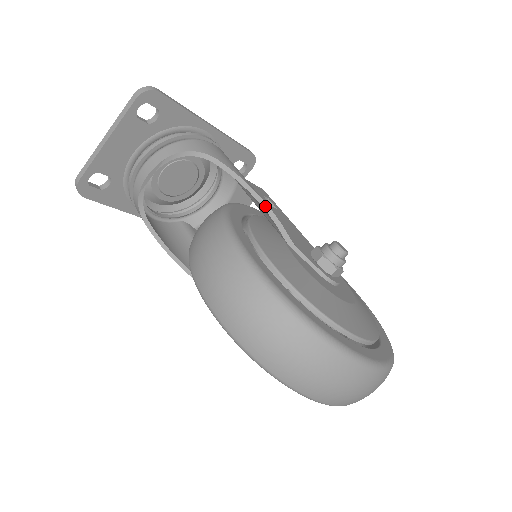
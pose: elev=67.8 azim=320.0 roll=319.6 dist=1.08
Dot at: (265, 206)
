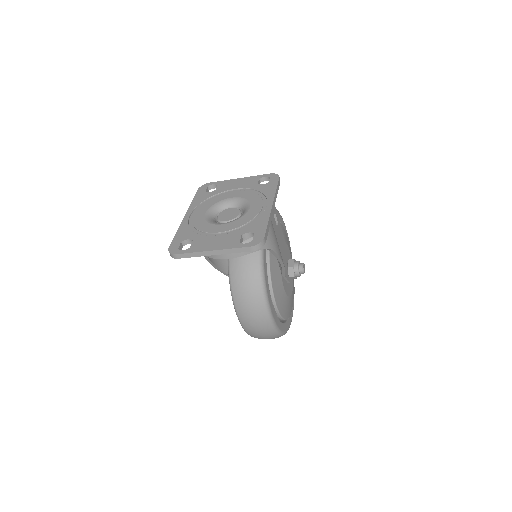
Dot at: (283, 266)
